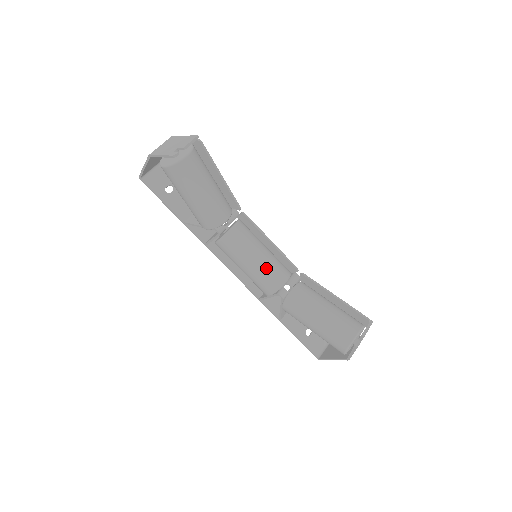
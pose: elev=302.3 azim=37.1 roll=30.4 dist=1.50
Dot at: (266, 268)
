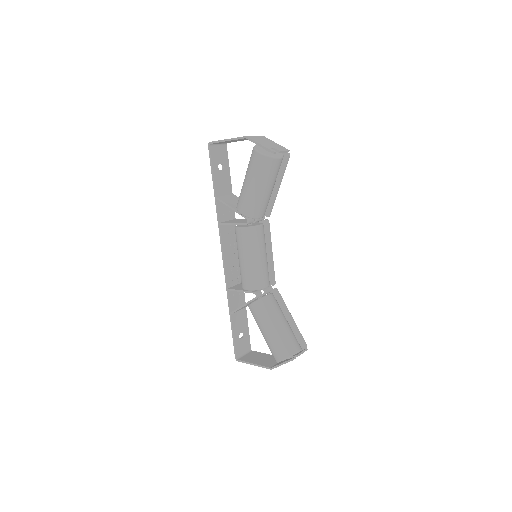
Dot at: (262, 269)
